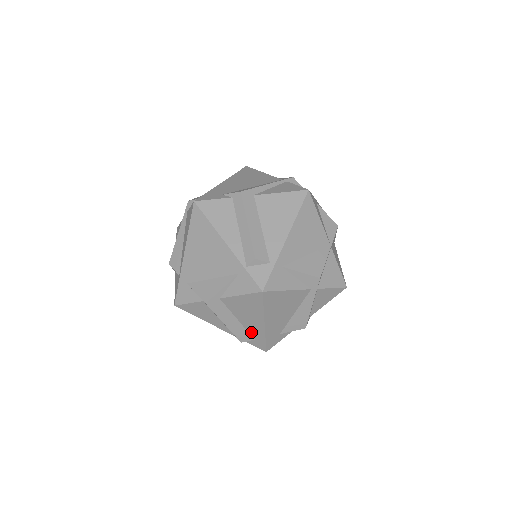
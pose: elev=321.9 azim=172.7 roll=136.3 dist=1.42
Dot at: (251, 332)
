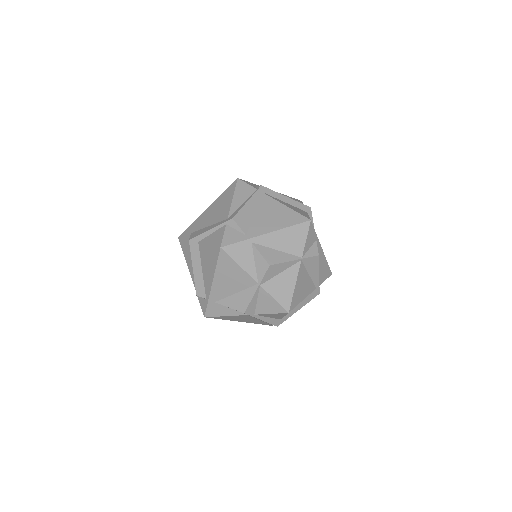
Dot at: occluded
